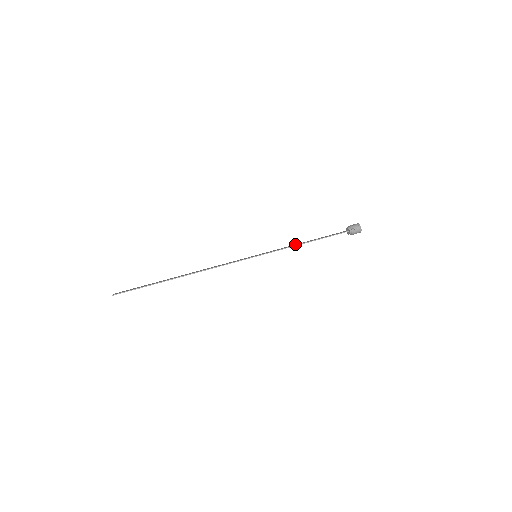
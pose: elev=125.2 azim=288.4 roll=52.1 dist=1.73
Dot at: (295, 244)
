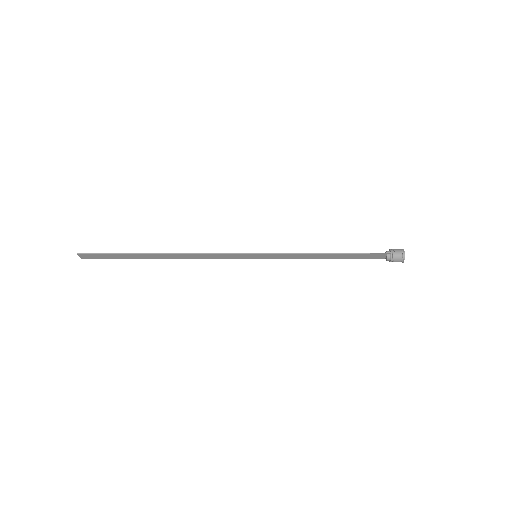
Dot at: (311, 257)
